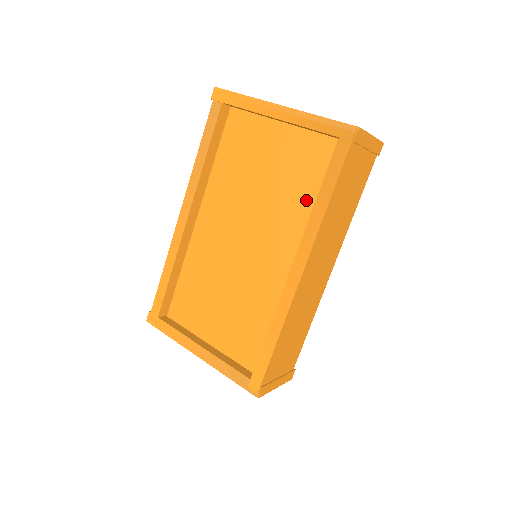
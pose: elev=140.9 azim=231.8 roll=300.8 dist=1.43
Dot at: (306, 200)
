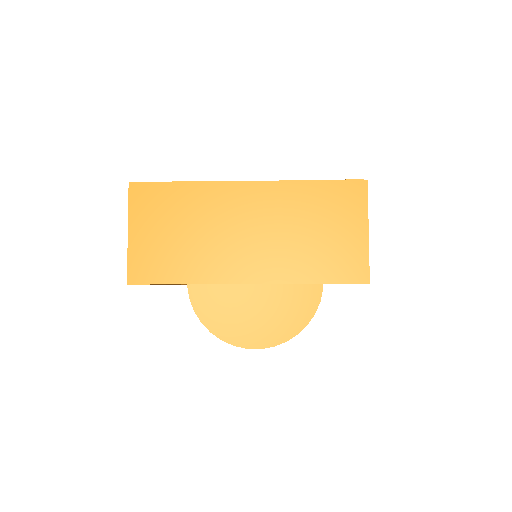
Dot at: occluded
